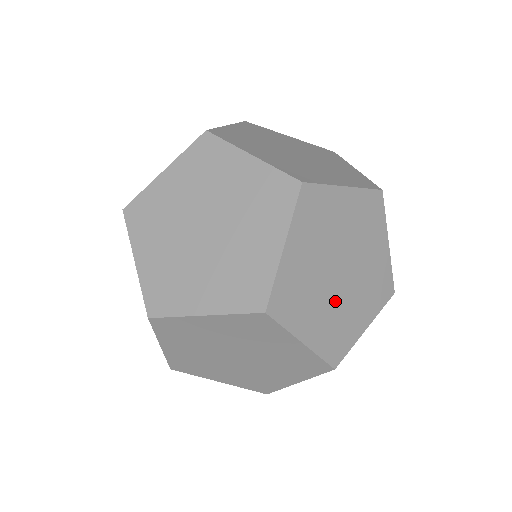
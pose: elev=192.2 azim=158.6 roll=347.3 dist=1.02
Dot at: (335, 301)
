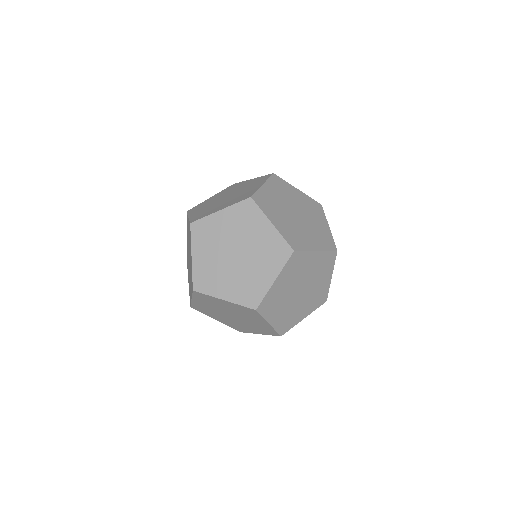
Dot at: (239, 272)
